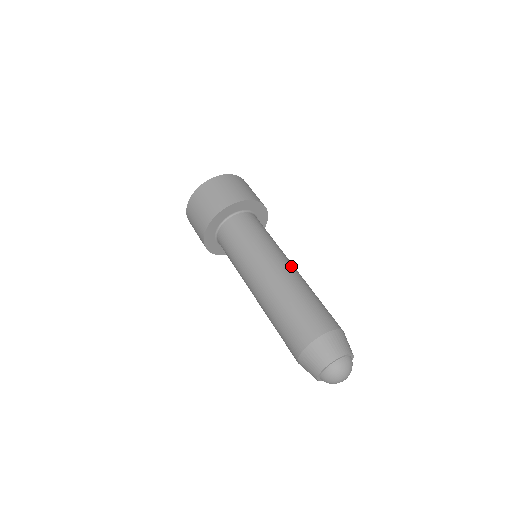
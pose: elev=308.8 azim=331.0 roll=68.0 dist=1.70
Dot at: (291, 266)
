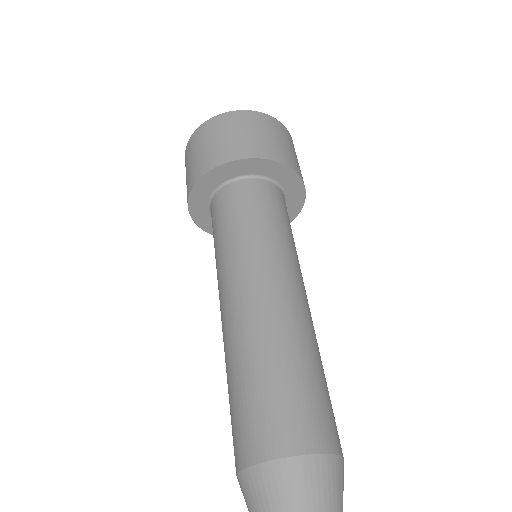
Dot at: (259, 293)
